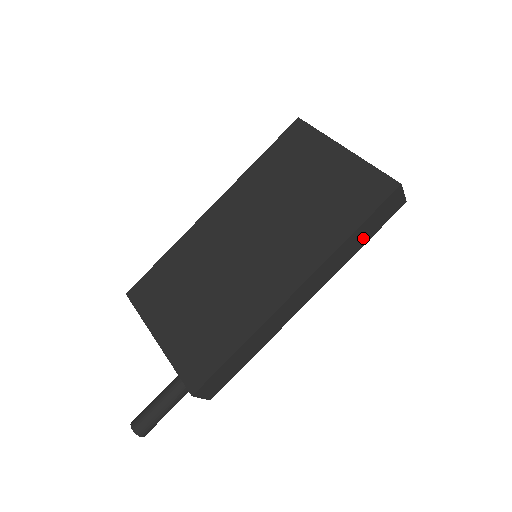
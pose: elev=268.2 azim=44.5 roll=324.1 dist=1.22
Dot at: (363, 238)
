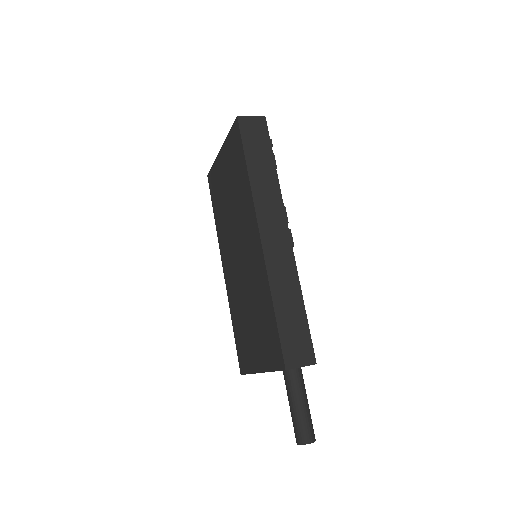
Dot at: (265, 162)
